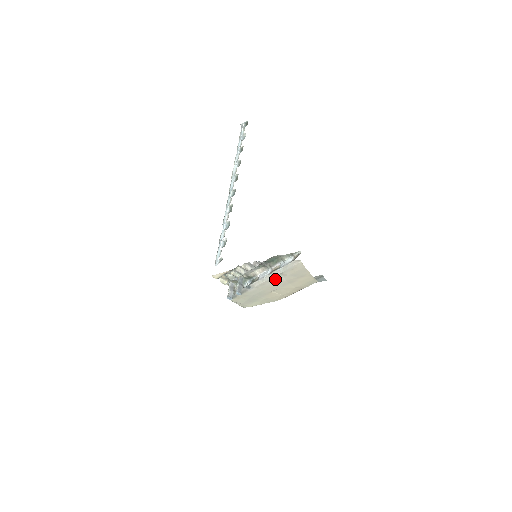
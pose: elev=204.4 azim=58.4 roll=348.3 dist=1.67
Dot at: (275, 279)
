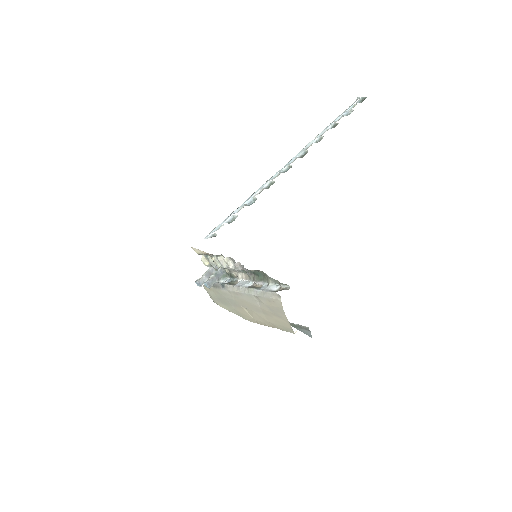
Dot at: (249, 297)
